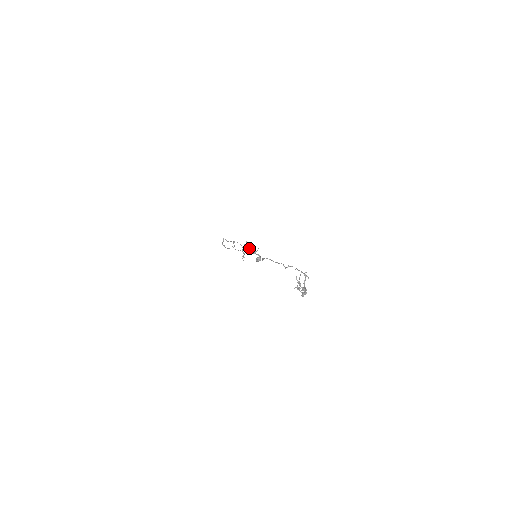
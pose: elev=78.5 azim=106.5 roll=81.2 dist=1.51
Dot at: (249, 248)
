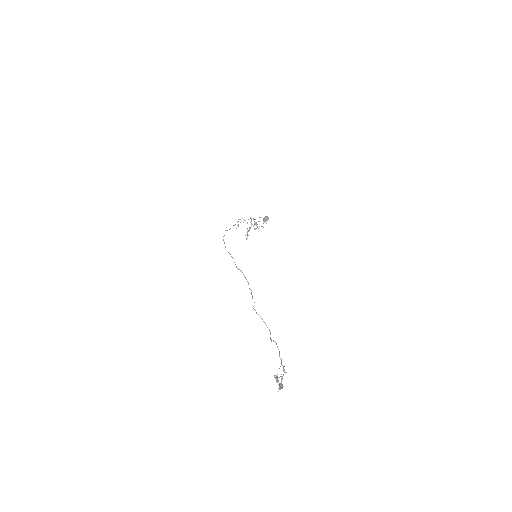
Dot at: occluded
